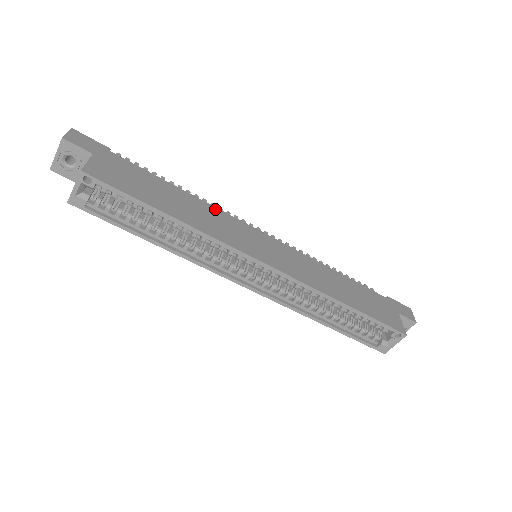
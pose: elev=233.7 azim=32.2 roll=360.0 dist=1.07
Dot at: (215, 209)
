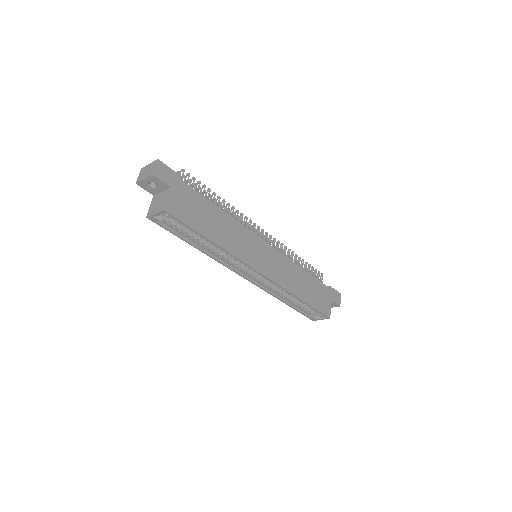
Dot at: (240, 225)
